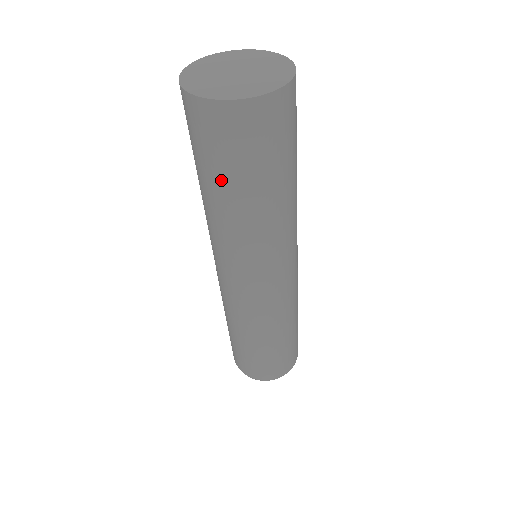
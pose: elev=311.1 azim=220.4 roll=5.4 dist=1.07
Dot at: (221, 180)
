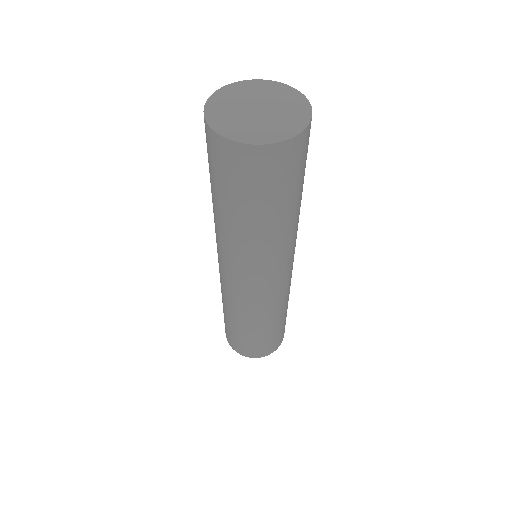
Dot at: (254, 207)
